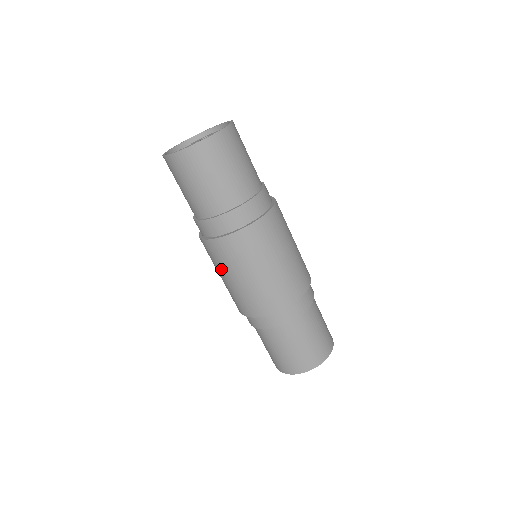
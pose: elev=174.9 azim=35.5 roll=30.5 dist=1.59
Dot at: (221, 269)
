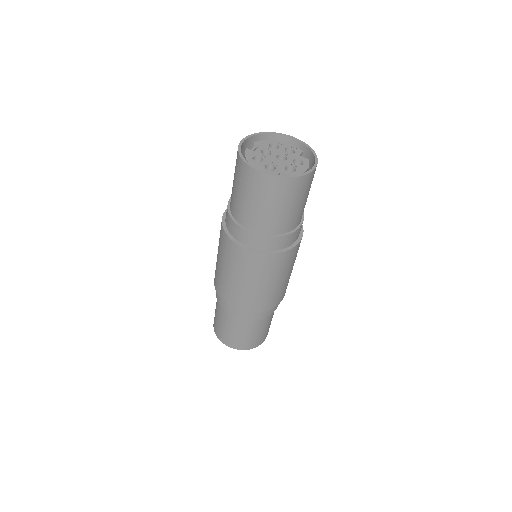
Dot at: (238, 271)
